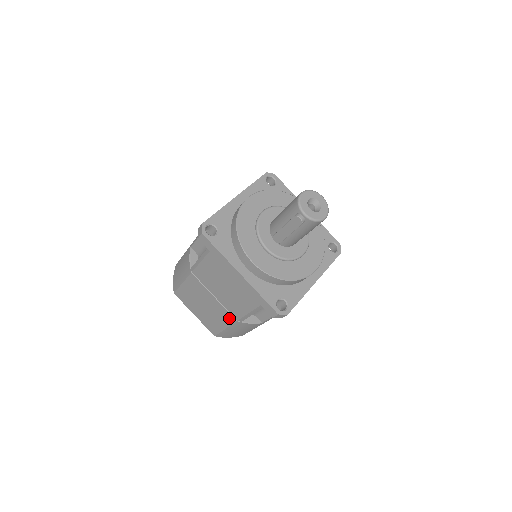
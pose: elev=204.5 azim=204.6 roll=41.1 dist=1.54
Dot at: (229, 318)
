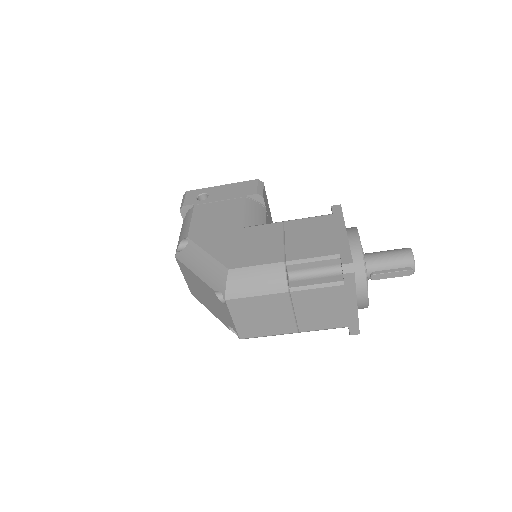
Dot at: (290, 329)
